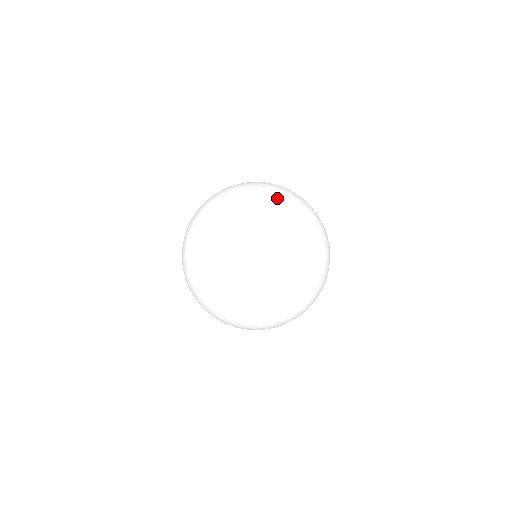
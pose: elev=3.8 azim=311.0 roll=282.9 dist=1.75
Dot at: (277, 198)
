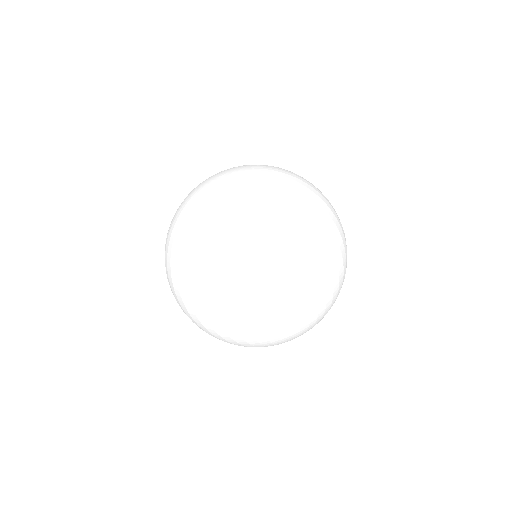
Dot at: occluded
